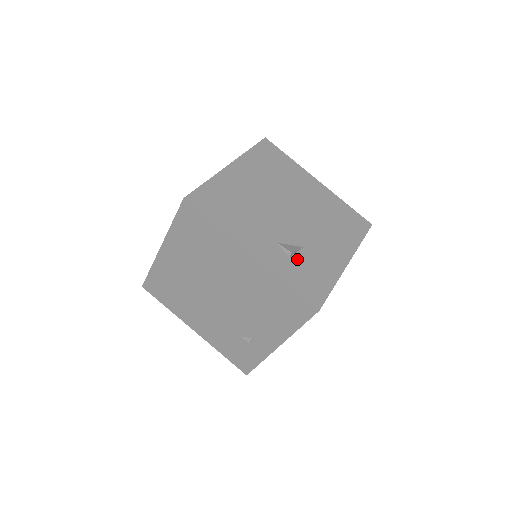
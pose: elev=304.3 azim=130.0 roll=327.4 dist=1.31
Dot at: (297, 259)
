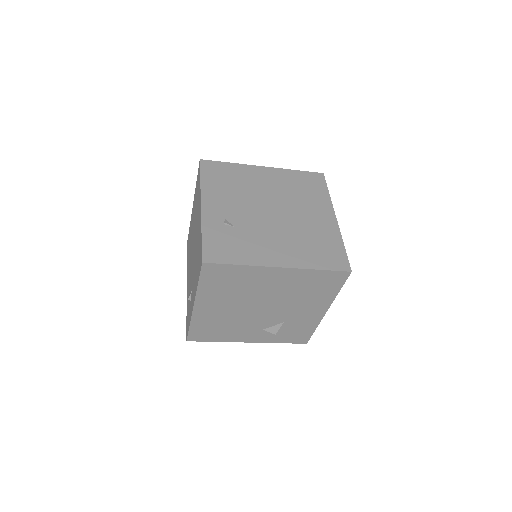
Dot at: (282, 330)
